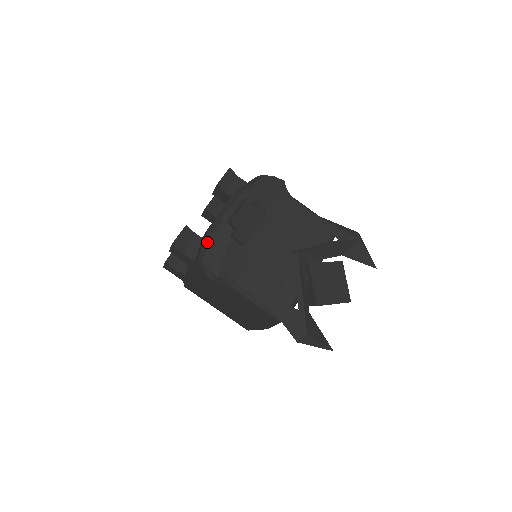
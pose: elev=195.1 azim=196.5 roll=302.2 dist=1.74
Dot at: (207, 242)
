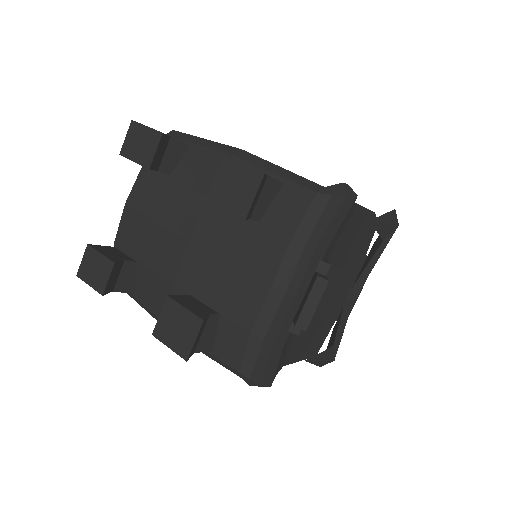
Dot at: (254, 352)
